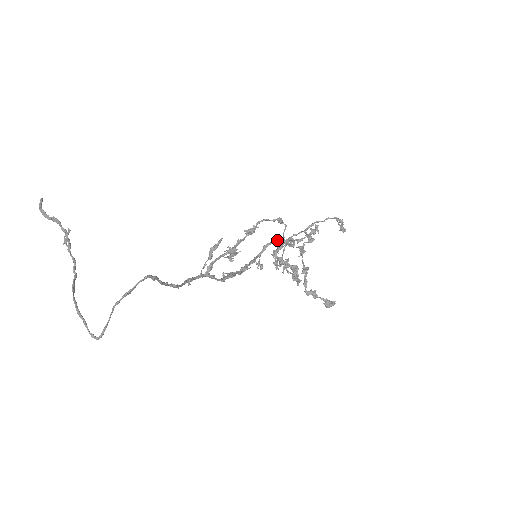
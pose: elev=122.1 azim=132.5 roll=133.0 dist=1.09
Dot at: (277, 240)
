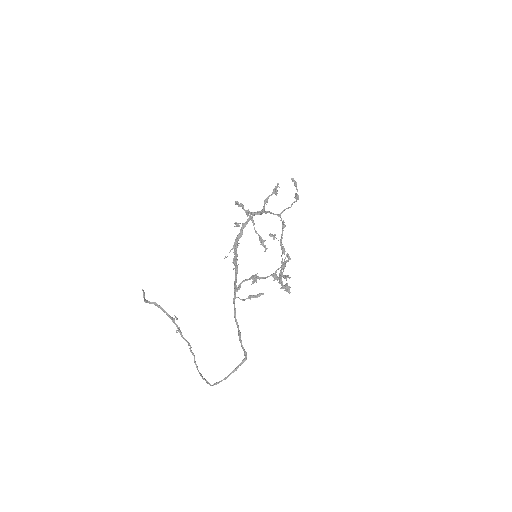
Dot at: (257, 214)
